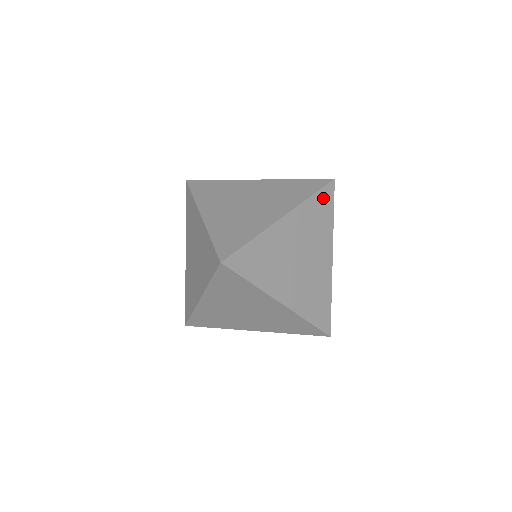
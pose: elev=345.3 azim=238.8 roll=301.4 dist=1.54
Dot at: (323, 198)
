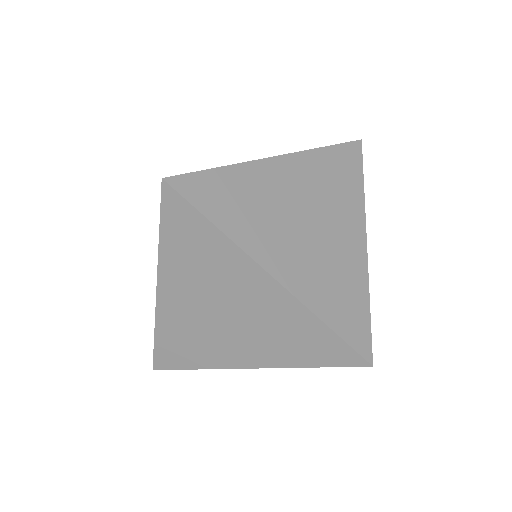
Dot at: (344, 156)
